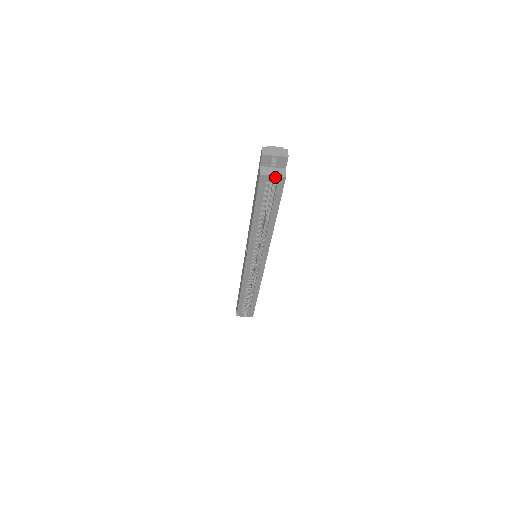
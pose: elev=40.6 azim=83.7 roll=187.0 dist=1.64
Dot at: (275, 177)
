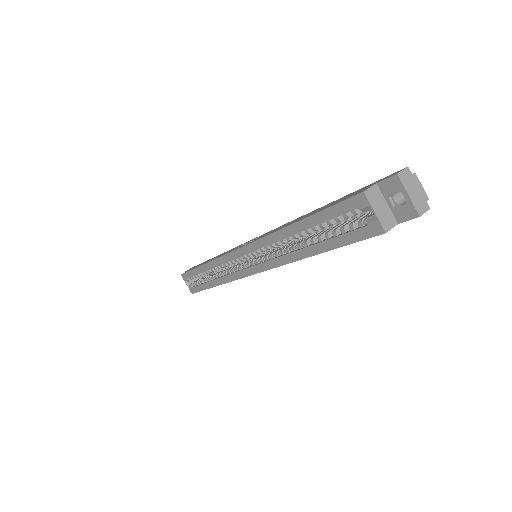
Dot at: (375, 216)
